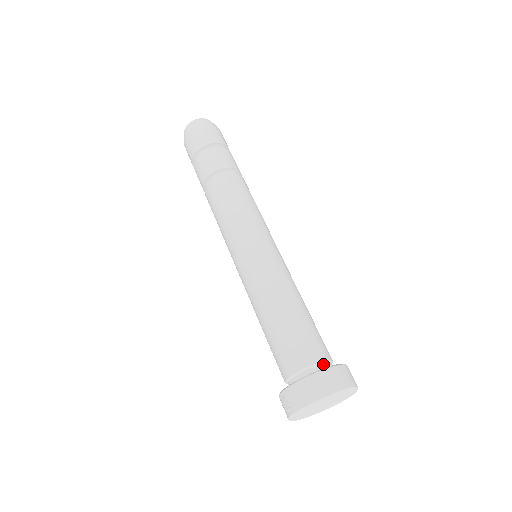
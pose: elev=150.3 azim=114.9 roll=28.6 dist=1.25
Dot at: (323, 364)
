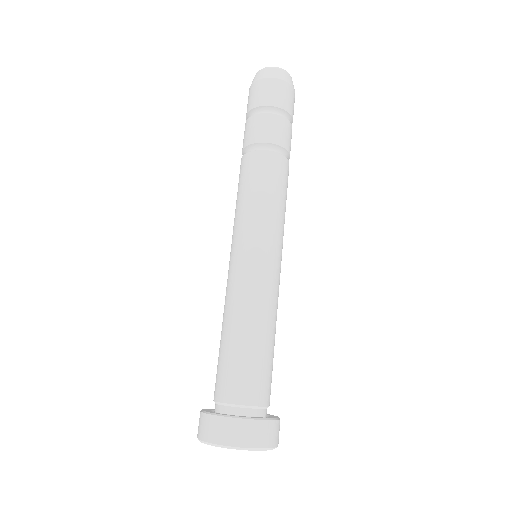
Dot at: (244, 408)
